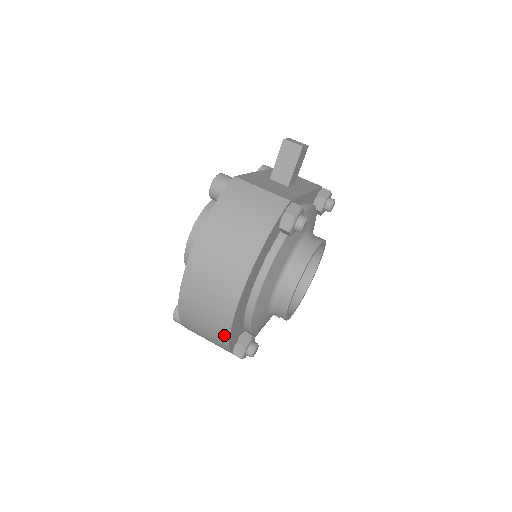
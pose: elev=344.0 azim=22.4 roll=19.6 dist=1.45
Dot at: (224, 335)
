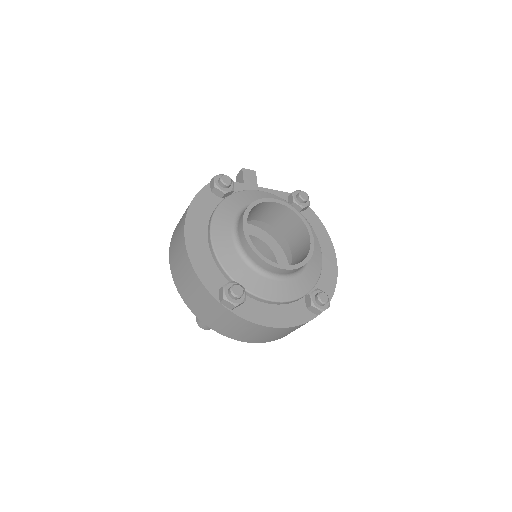
Dot at: (194, 276)
